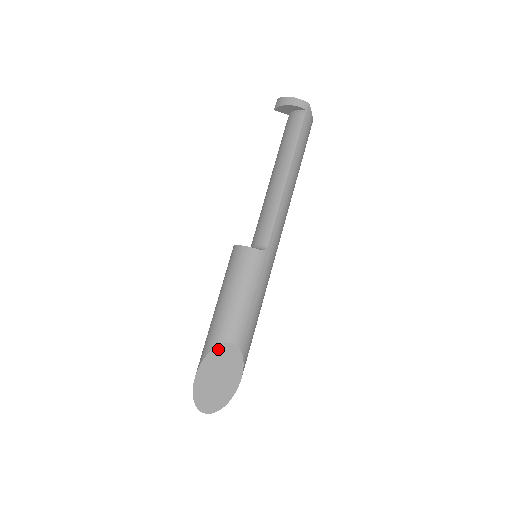
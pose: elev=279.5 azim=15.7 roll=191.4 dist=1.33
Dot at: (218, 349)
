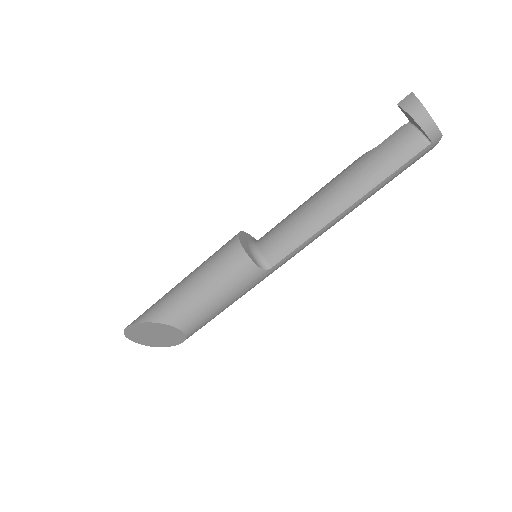
Dot at: (164, 326)
